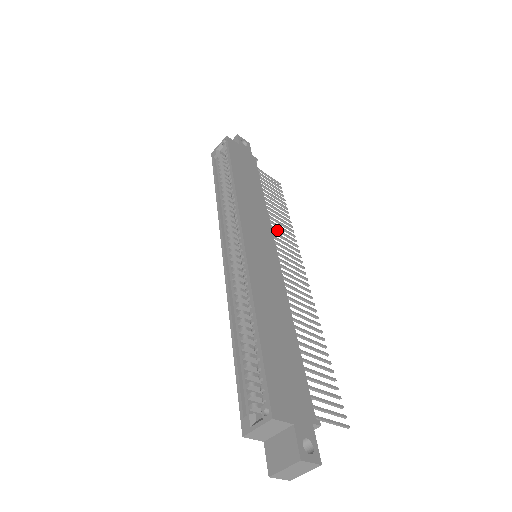
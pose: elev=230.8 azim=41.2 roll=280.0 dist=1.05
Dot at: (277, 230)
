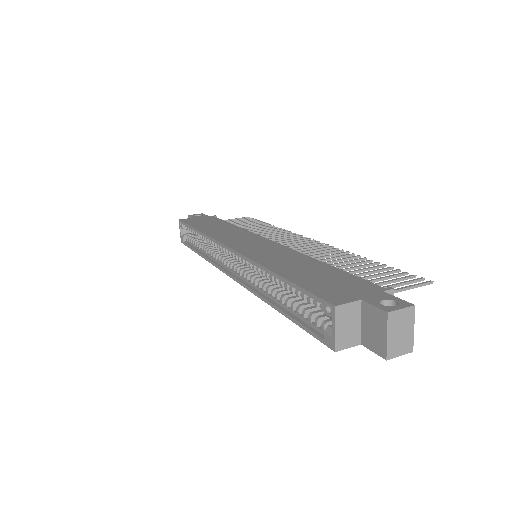
Dot at: (263, 235)
